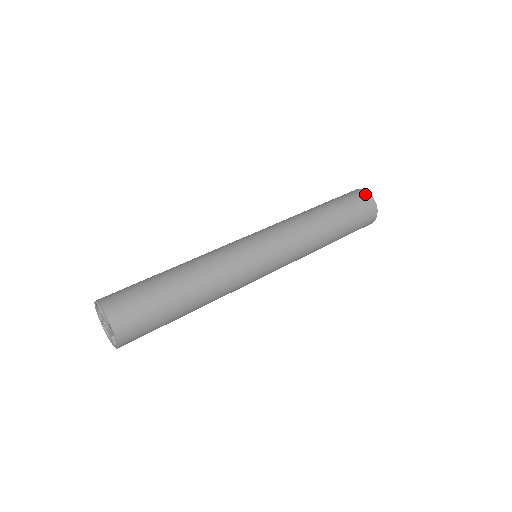
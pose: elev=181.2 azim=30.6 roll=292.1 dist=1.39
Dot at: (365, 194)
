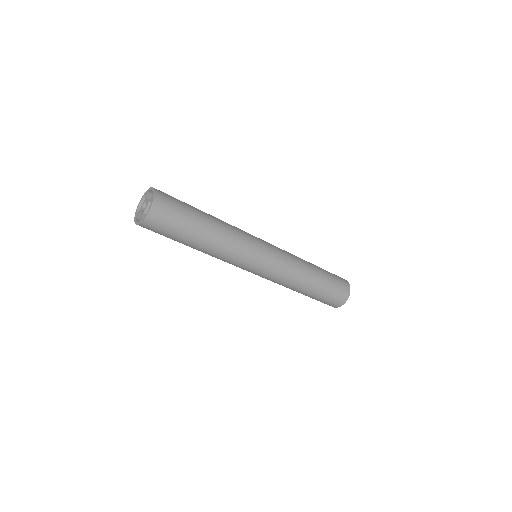
Dot at: occluded
